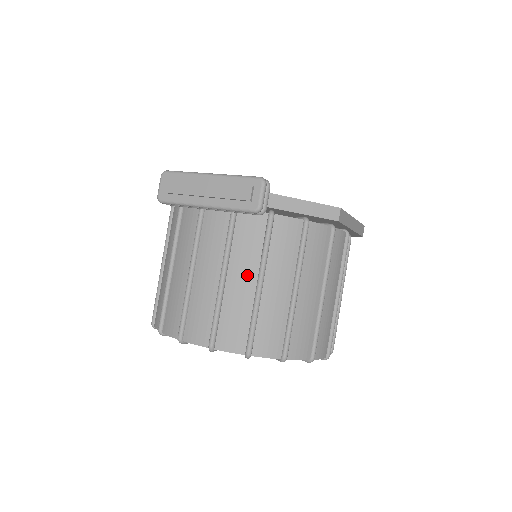
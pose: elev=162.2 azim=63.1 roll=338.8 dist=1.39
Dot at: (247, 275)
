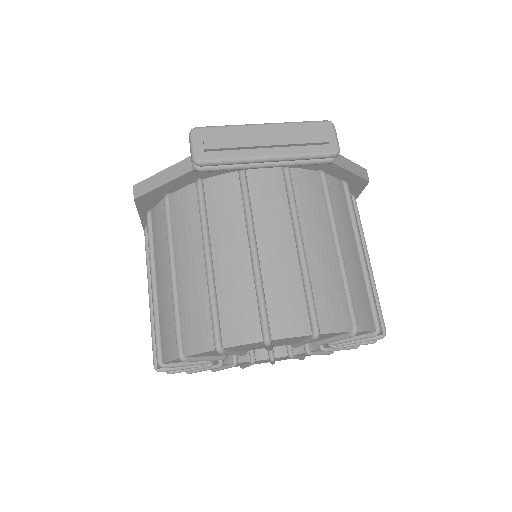
Dot at: (323, 238)
